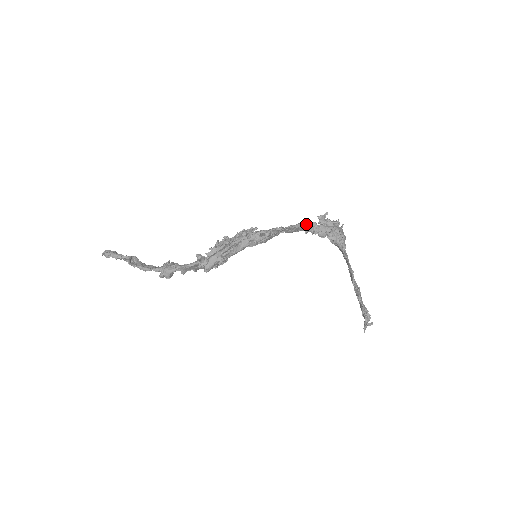
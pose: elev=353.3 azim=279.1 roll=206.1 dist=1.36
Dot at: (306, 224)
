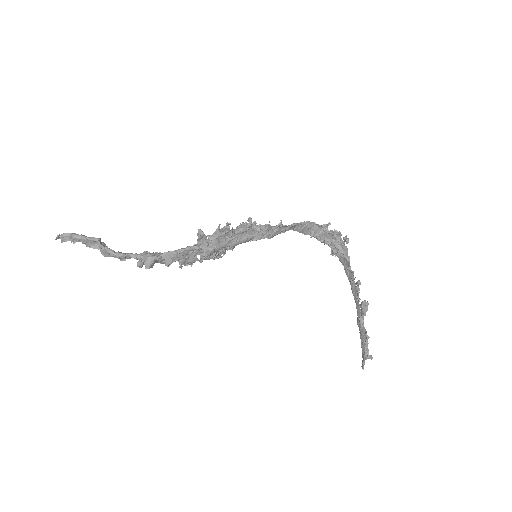
Dot at: (314, 225)
